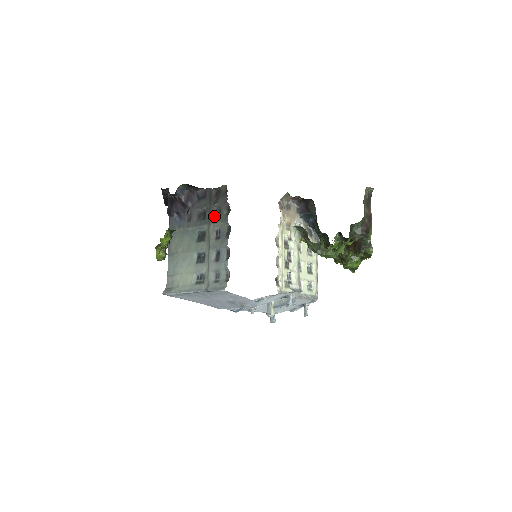
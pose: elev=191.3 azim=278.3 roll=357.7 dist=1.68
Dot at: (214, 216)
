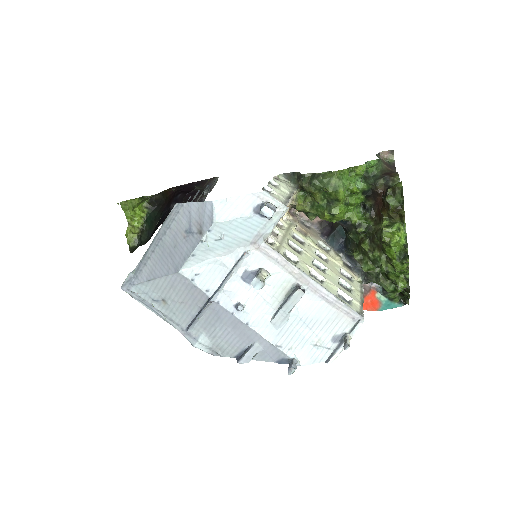
Dot at: (200, 199)
